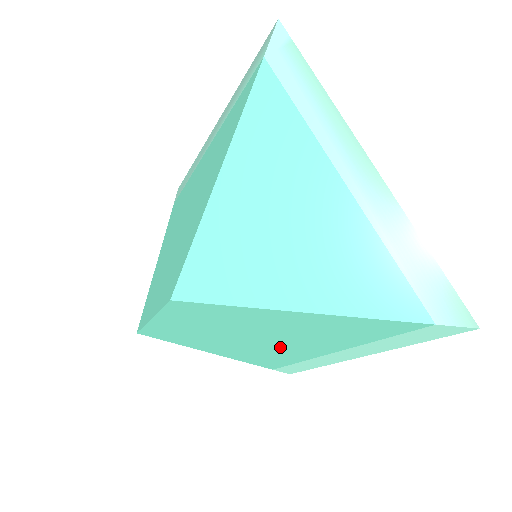
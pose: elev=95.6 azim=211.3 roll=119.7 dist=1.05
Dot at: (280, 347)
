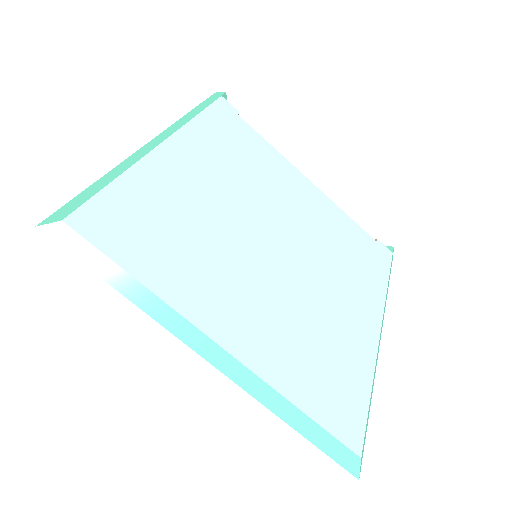
Dot at: occluded
